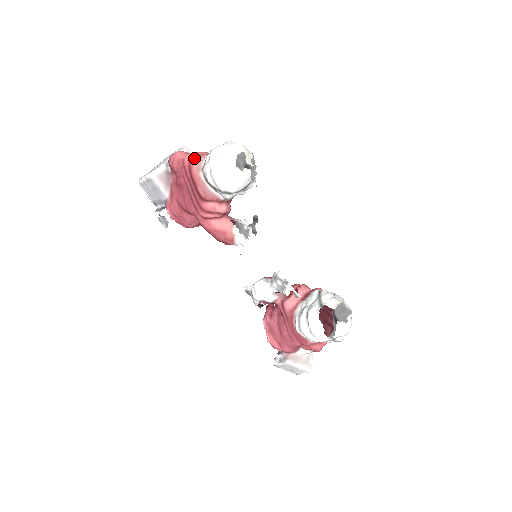
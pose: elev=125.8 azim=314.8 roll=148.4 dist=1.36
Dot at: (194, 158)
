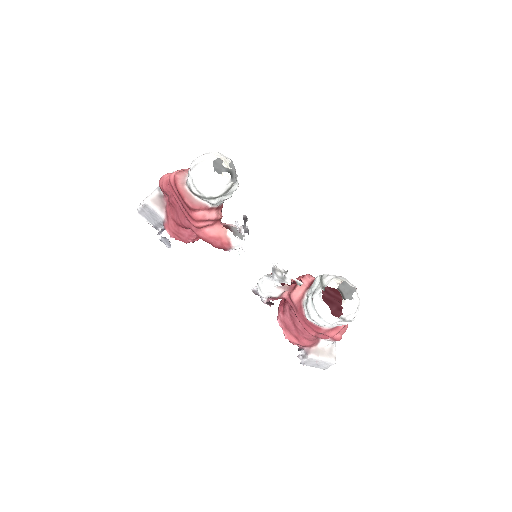
Dot at: (178, 175)
